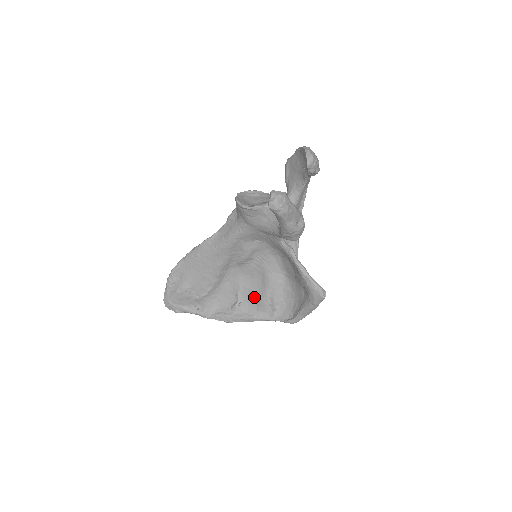
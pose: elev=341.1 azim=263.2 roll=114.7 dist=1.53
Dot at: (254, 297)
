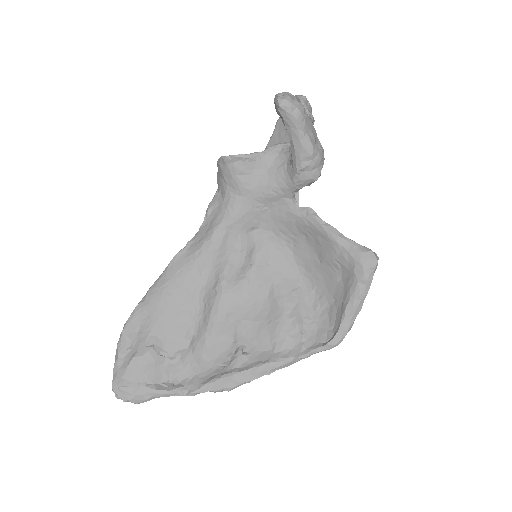
Dot at: (263, 331)
